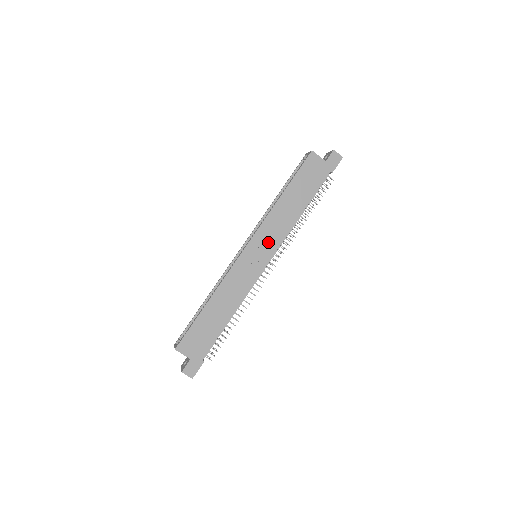
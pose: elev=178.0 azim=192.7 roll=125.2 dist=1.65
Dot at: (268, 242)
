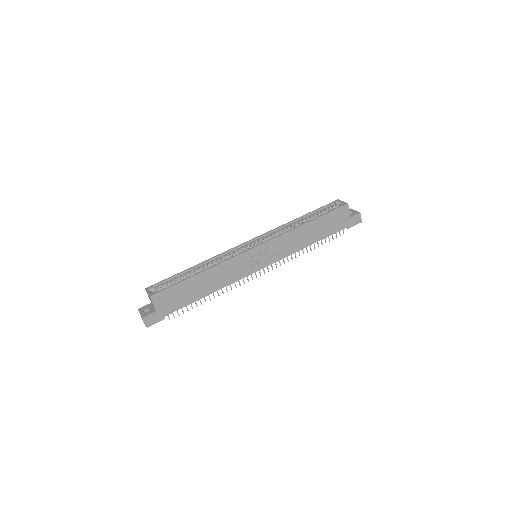
Dot at: (274, 252)
